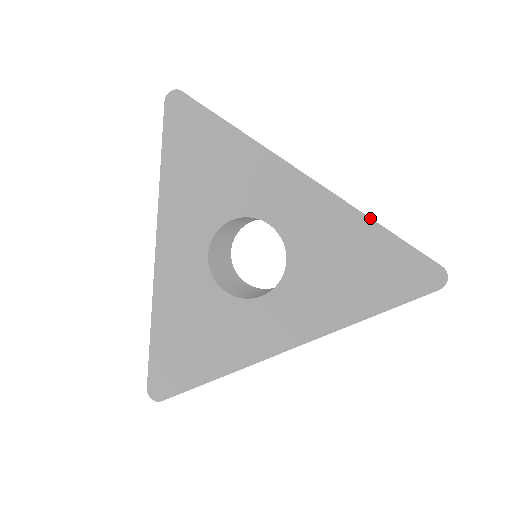
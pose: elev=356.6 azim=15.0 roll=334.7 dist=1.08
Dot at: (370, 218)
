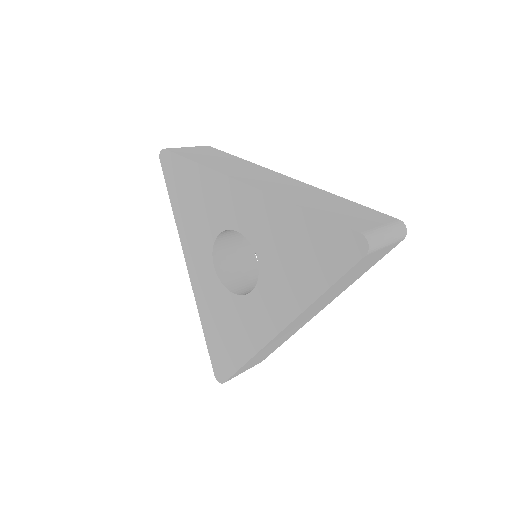
Dot at: (296, 206)
